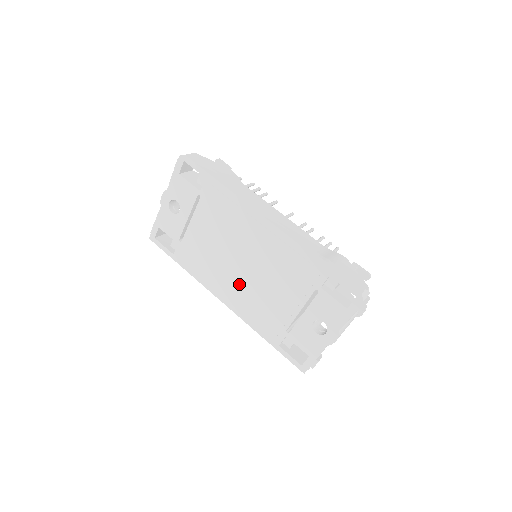
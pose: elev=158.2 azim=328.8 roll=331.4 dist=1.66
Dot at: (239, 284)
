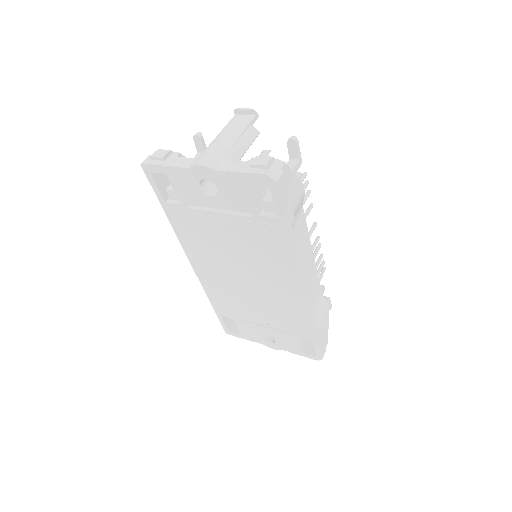
Dot at: (224, 277)
